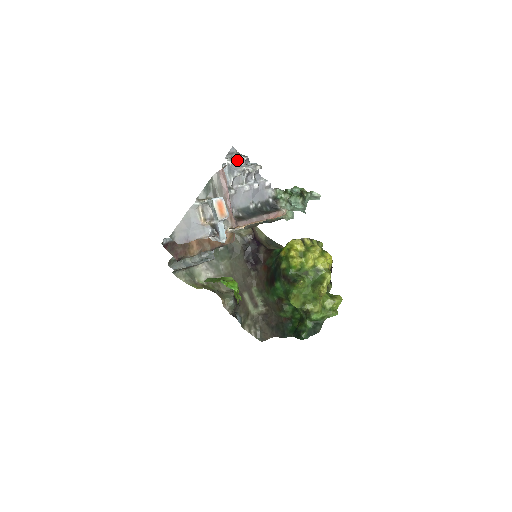
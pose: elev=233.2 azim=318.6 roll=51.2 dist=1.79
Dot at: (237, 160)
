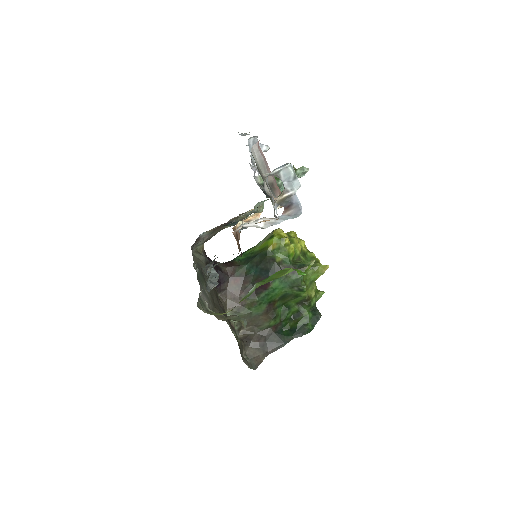
Dot at: occluded
